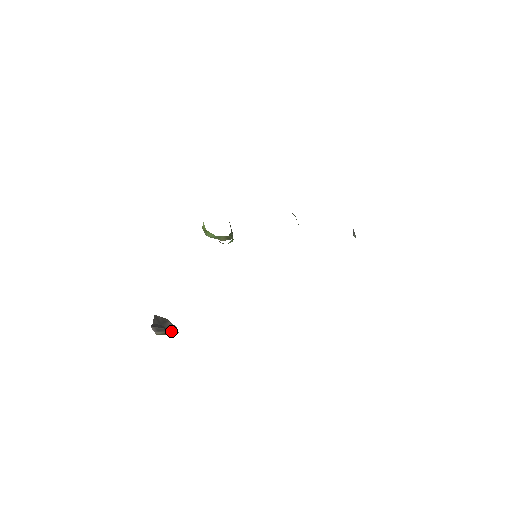
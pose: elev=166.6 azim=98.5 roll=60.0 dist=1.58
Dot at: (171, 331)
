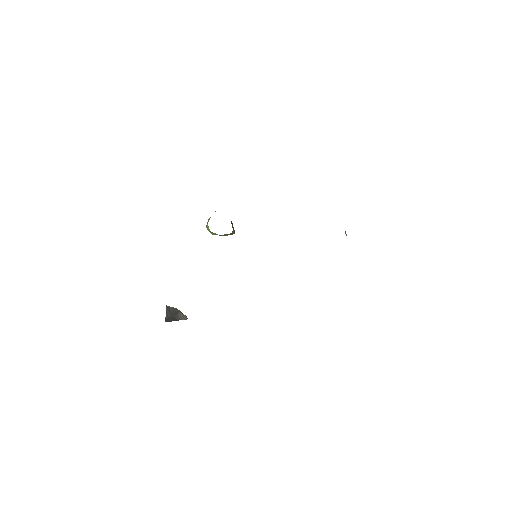
Dot at: occluded
